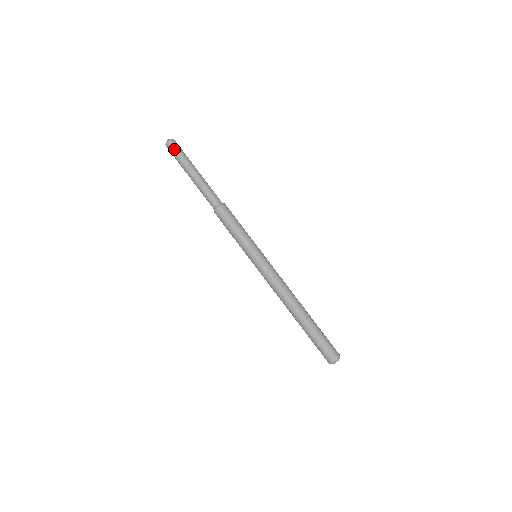
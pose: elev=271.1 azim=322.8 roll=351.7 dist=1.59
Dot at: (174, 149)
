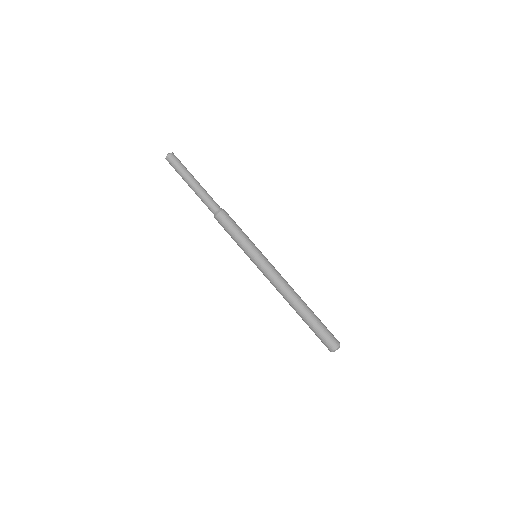
Dot at: (173, 162)
